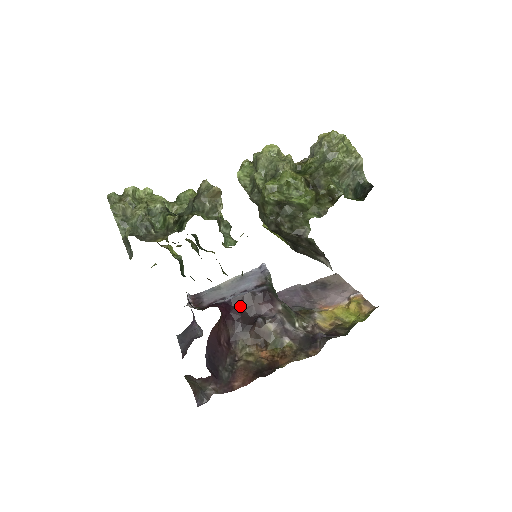
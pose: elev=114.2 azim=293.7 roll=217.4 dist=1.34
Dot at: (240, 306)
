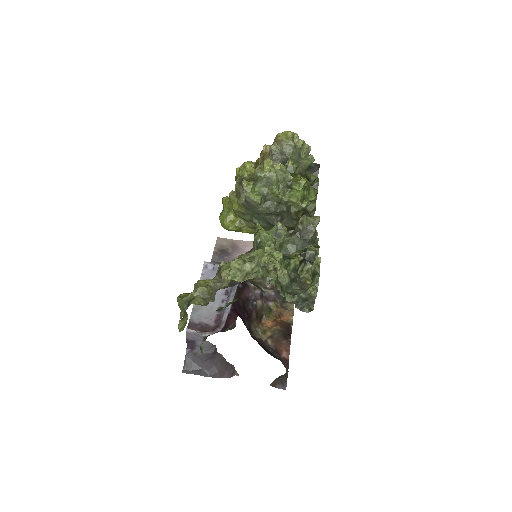
Dot at: (238, 304)
